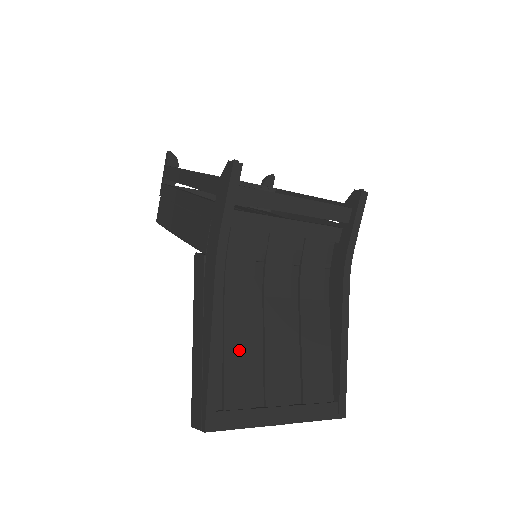
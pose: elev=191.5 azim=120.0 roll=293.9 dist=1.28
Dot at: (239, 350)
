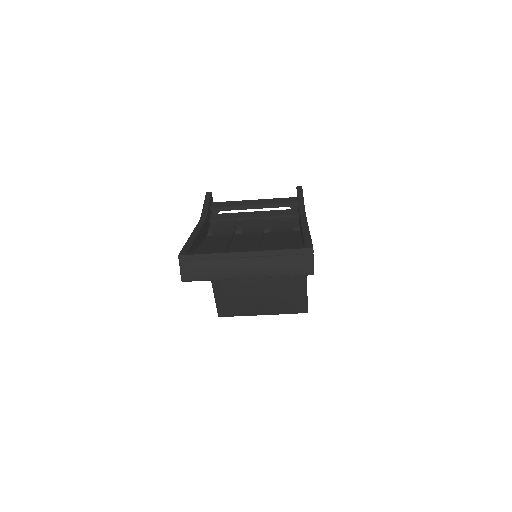
Dot at: (216, 244)
